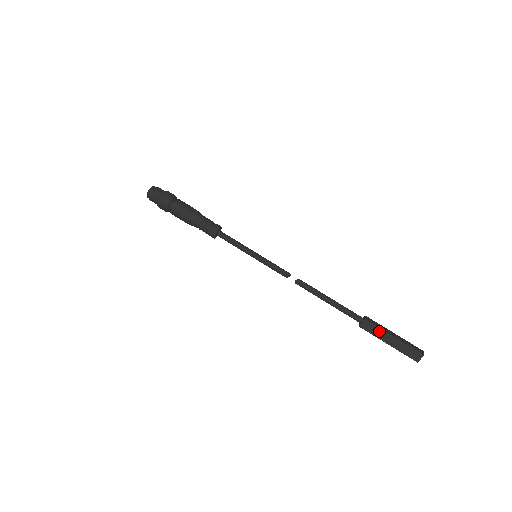
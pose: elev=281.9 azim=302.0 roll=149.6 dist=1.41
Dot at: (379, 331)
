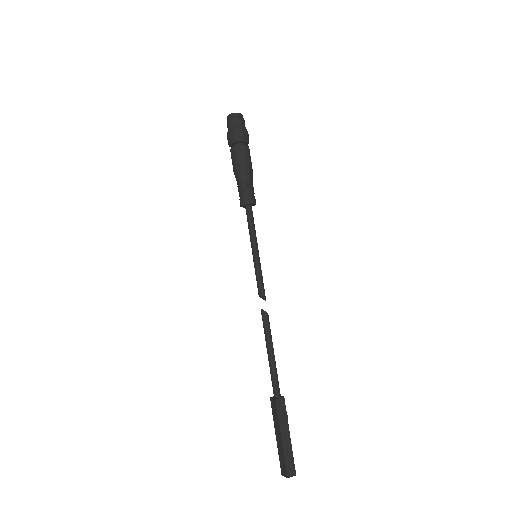
Dot at: (277, 420)
